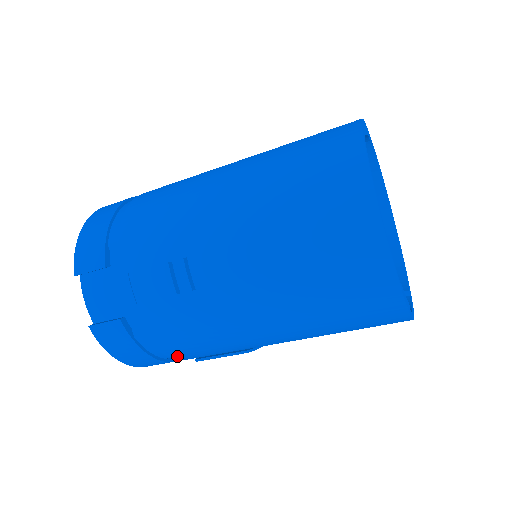
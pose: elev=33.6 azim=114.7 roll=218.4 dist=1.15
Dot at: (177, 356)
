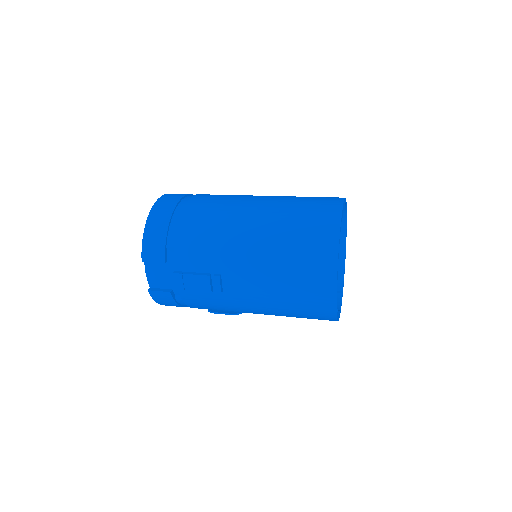
Dot at: occluded
